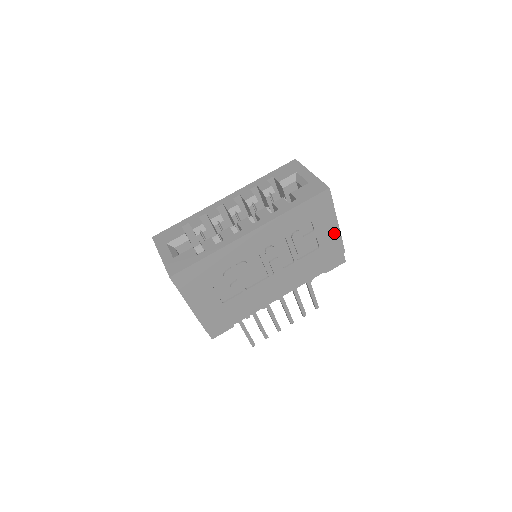
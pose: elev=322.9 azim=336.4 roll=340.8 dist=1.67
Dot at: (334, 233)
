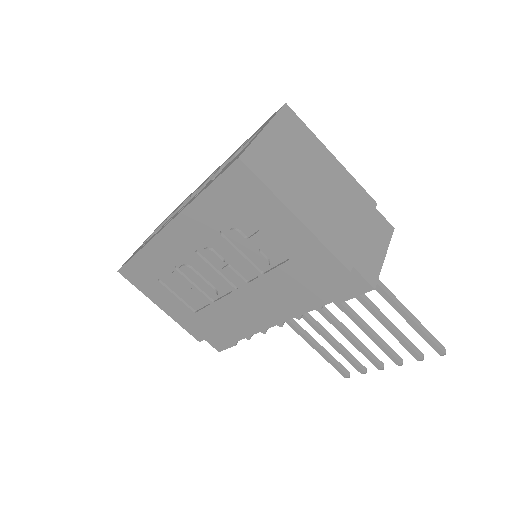
Dot at: (303, 236)
